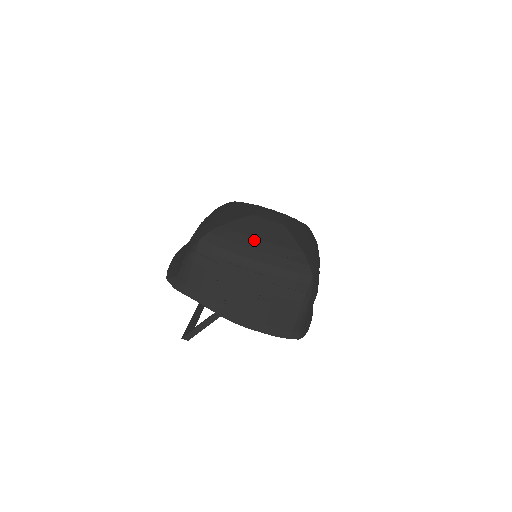
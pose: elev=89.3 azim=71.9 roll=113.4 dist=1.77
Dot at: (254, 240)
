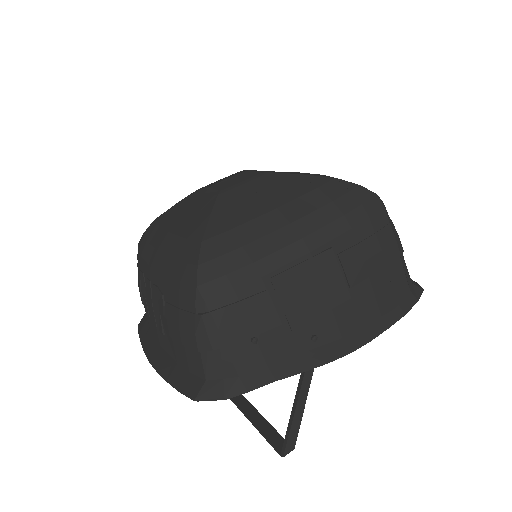
Dot at: (267, 216)
